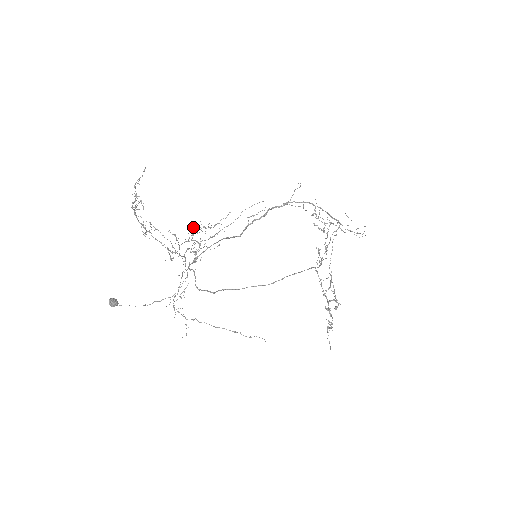
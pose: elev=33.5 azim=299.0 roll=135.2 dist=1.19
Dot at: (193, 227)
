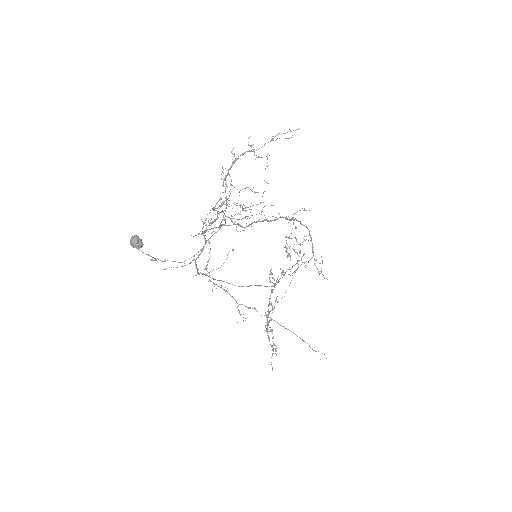
Dot at: (228, 198)
